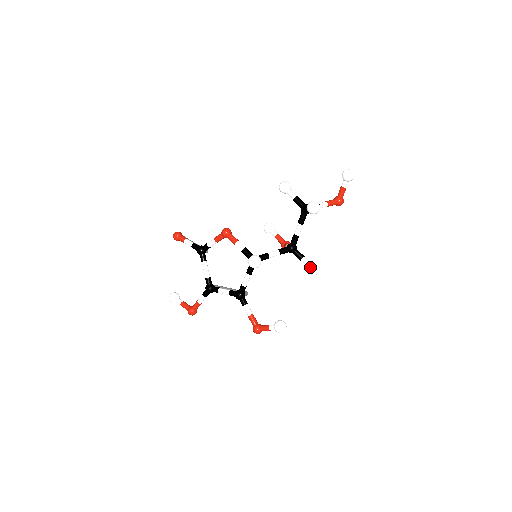
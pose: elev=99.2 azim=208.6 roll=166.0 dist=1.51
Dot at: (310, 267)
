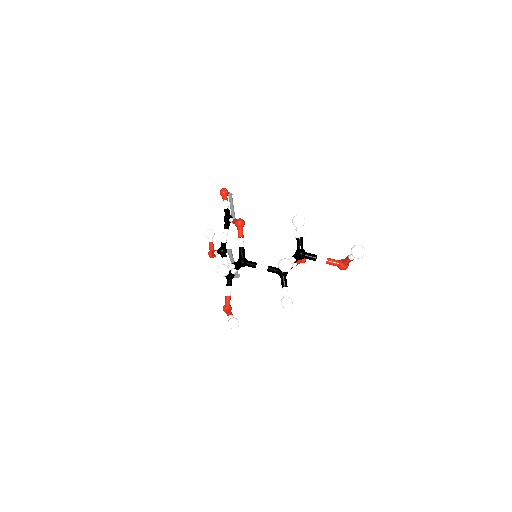
Dot at: (282, 299)
